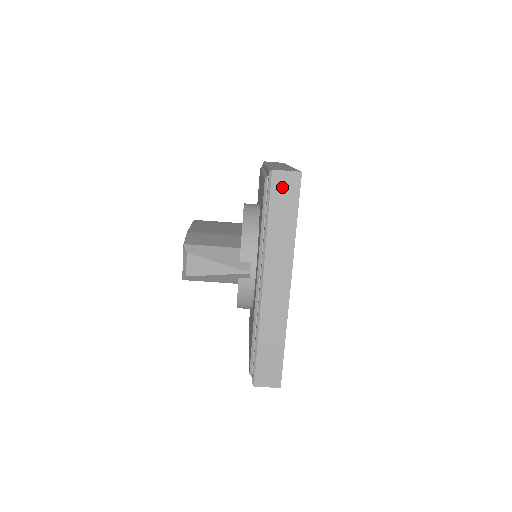
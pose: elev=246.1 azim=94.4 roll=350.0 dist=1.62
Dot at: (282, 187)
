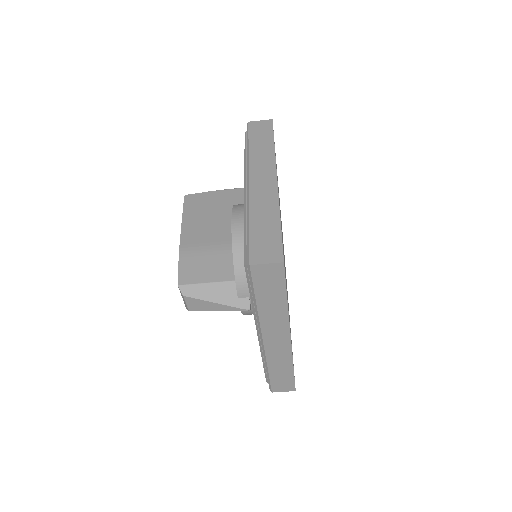
Dot at: (264, 276)
